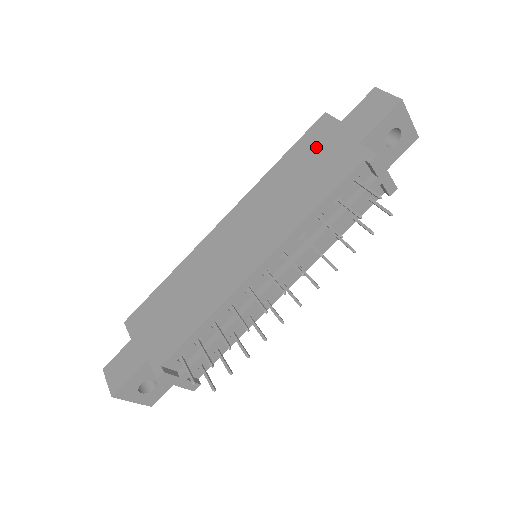
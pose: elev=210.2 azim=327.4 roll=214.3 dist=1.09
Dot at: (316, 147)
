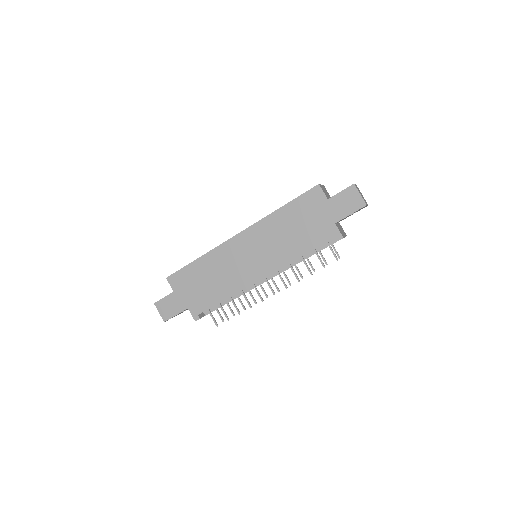
Dot at: (308, 211)
